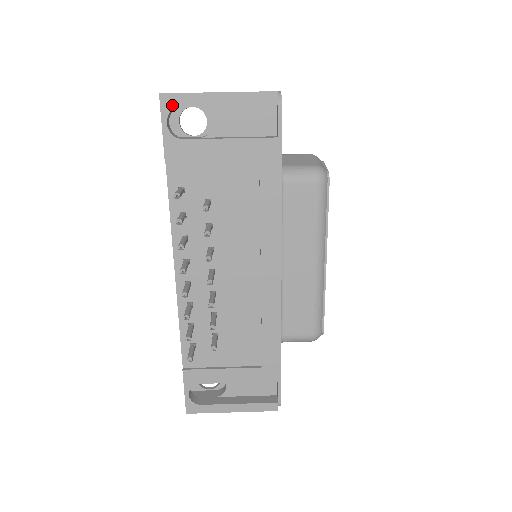
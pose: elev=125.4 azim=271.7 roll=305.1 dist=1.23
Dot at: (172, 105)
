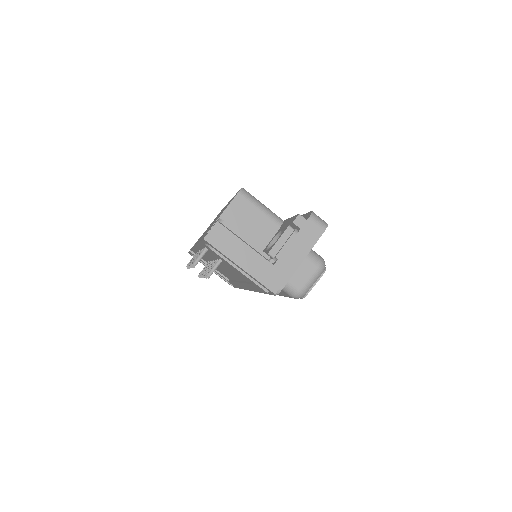
Dot at: (210, 245)
